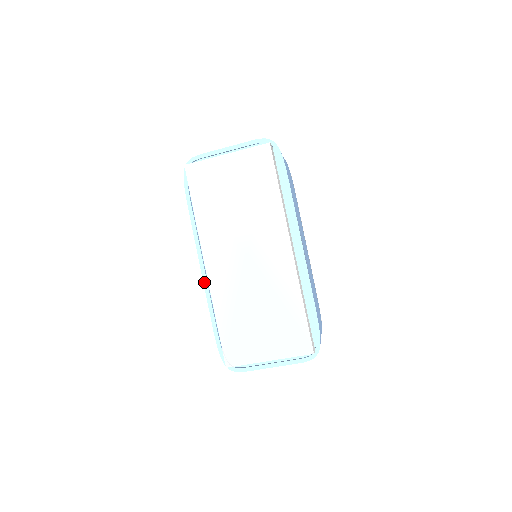
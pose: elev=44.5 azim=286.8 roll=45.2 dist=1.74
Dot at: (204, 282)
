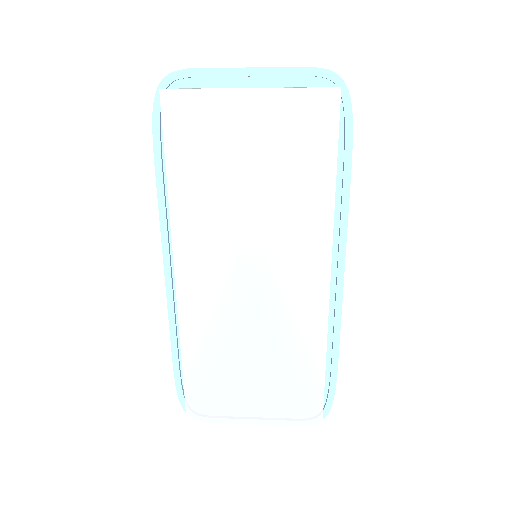
Dot at: (168, 295)
